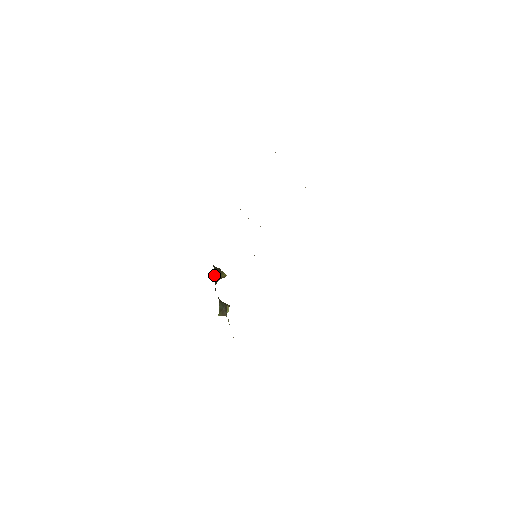
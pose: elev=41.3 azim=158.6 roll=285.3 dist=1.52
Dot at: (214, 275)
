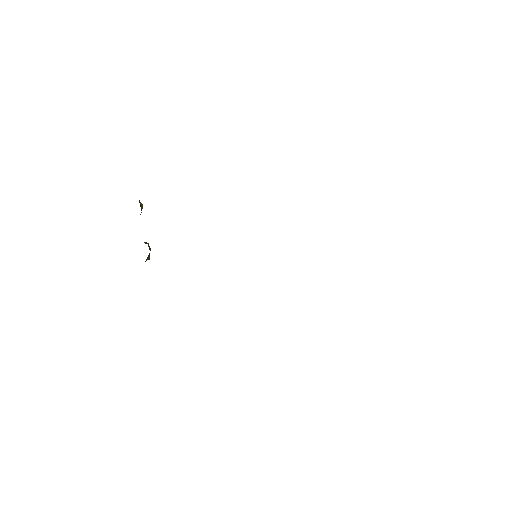
Dot at: occluded
